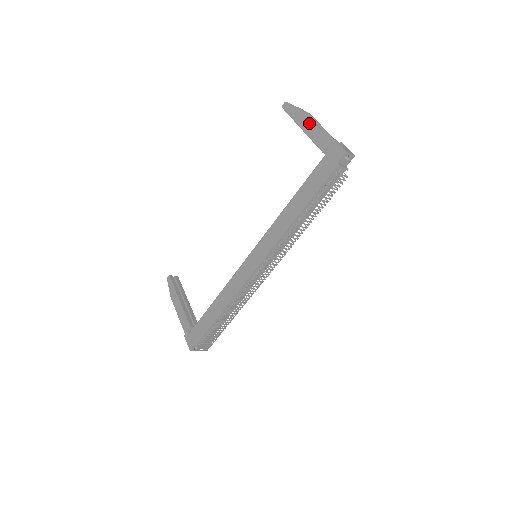
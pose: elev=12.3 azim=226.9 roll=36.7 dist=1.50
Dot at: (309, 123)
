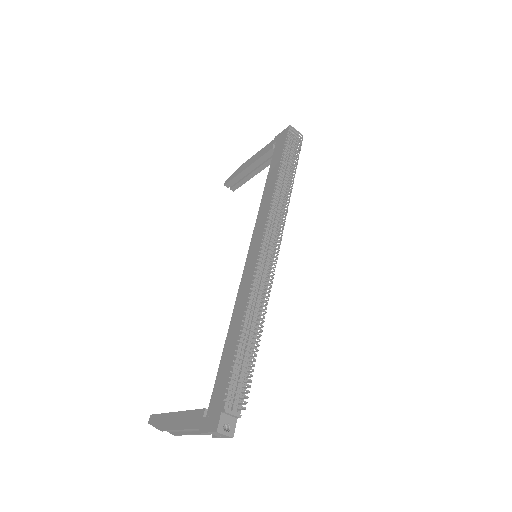
Dot at: (251, 159)
